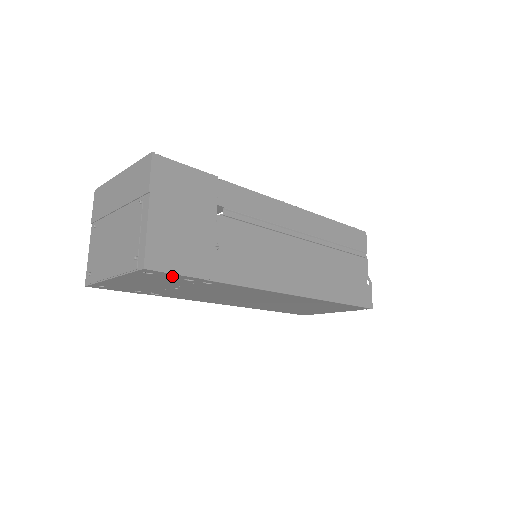
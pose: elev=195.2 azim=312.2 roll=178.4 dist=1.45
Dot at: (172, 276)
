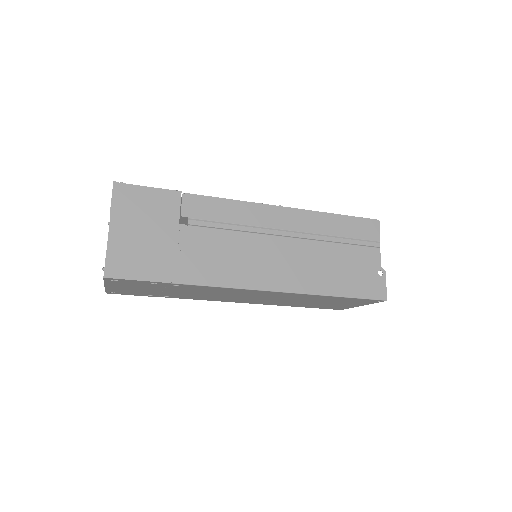
Dot at: (137, 282)
